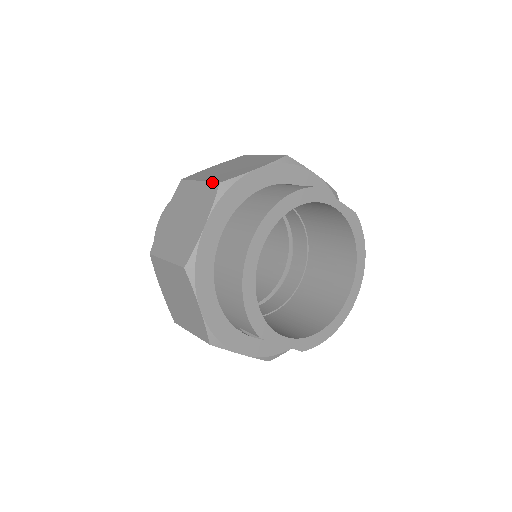
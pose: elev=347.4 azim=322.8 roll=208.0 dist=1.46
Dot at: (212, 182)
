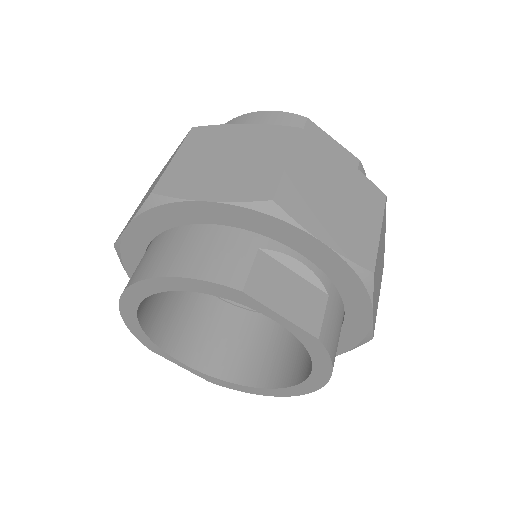
Dot at: (158, 180)
